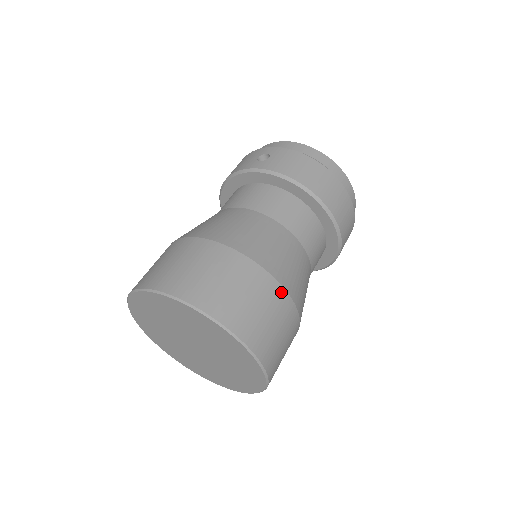
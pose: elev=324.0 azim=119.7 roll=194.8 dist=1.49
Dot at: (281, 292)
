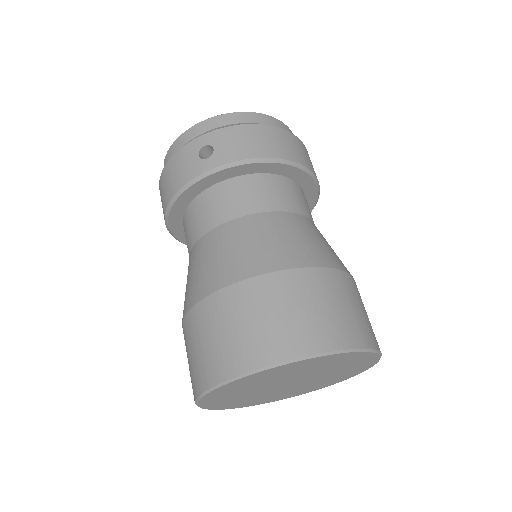
Dot at: (346, 277)
